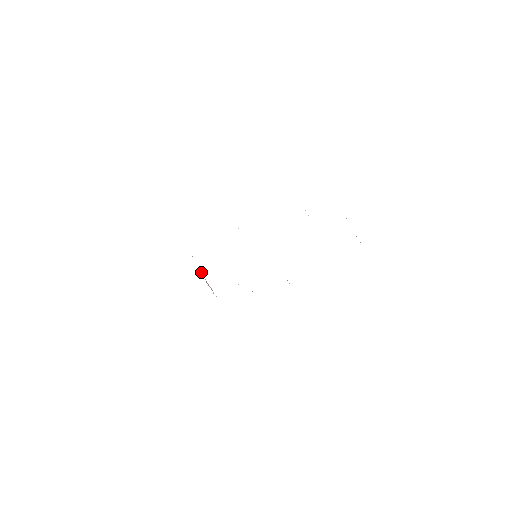
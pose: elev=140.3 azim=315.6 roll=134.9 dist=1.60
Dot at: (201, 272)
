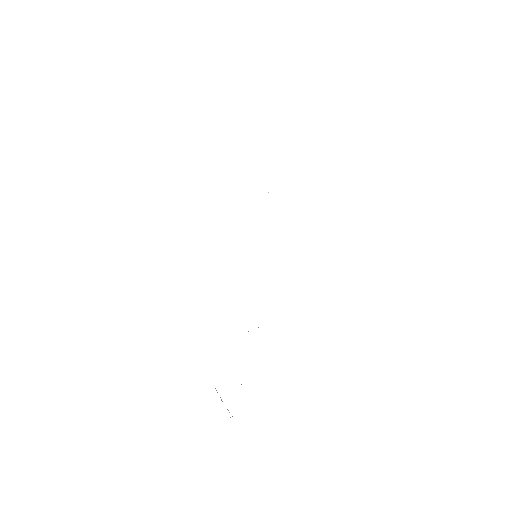
Dot at: (217, 392)
